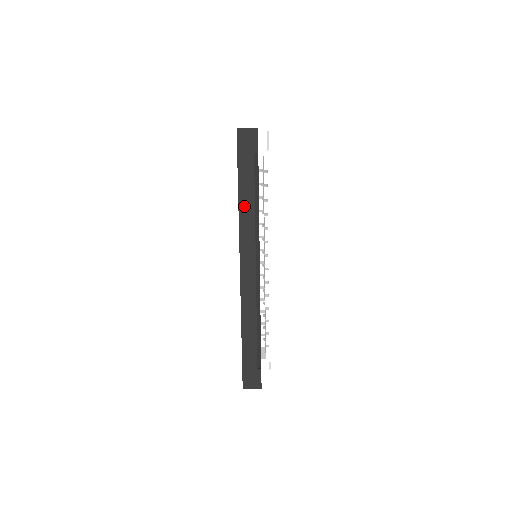
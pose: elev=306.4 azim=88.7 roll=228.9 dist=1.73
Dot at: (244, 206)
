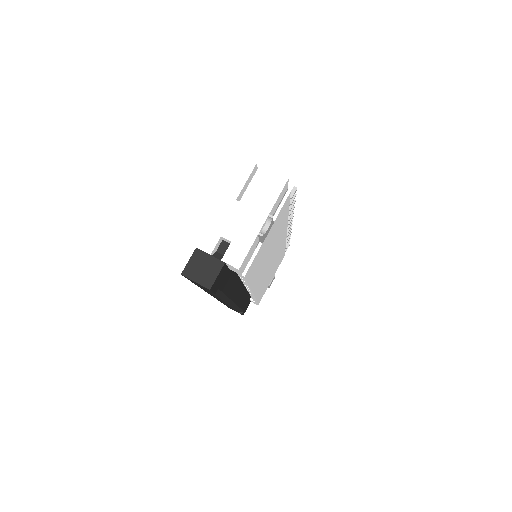
Dot at: occluded
